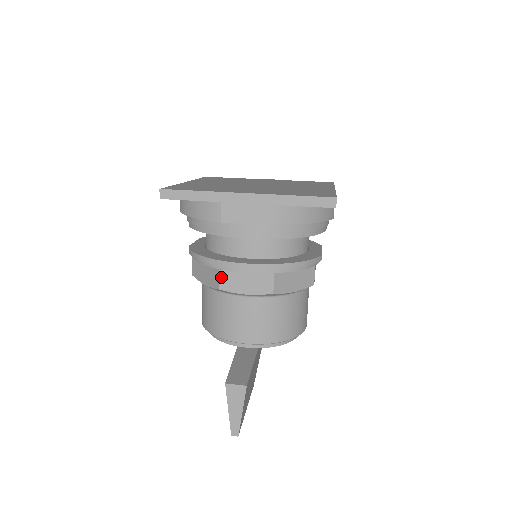
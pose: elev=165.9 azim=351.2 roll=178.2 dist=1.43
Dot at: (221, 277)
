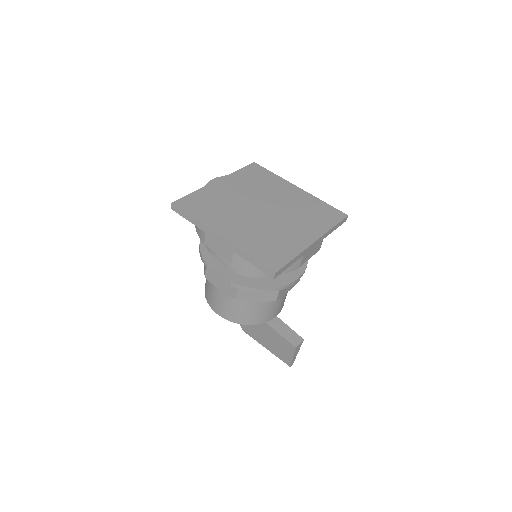
Dot at: (279, 293)
